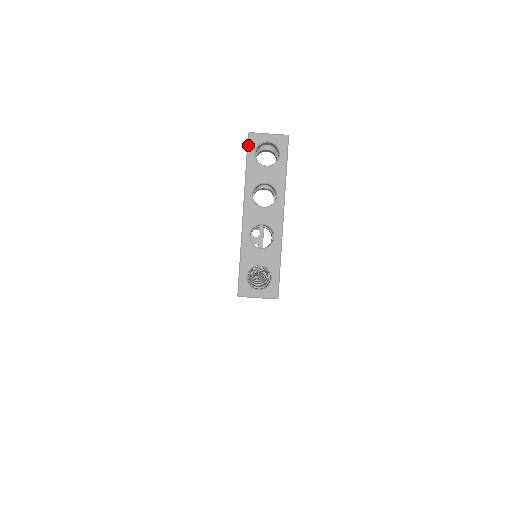
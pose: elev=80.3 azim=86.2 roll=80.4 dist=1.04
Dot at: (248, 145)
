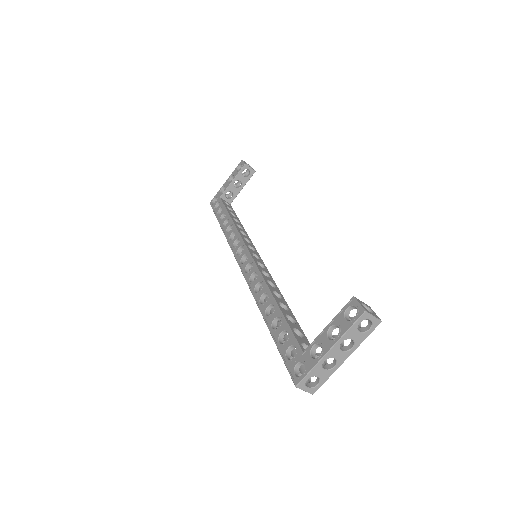
Dot at: (360, 318)
